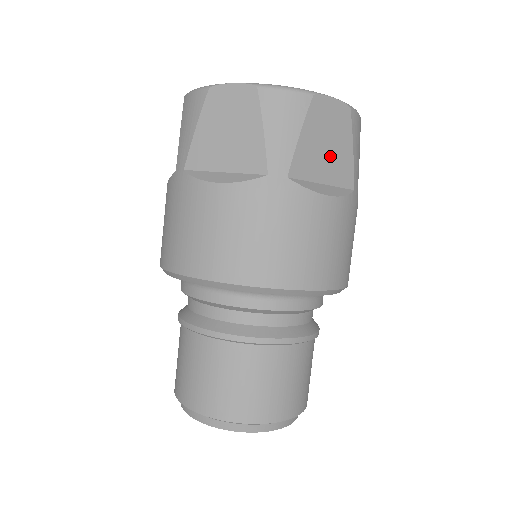
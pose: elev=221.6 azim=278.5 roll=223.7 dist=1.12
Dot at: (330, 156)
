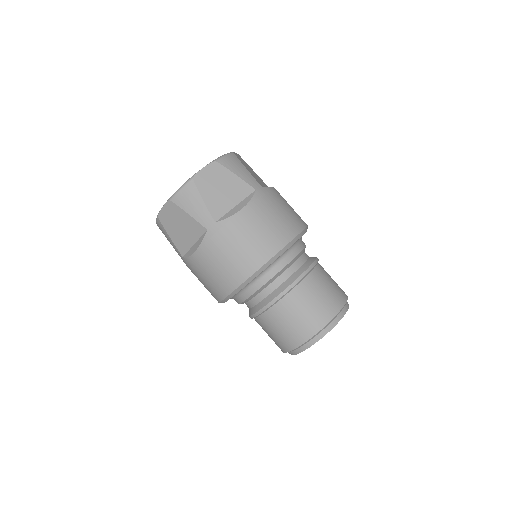
Dot at: (227, 191)
